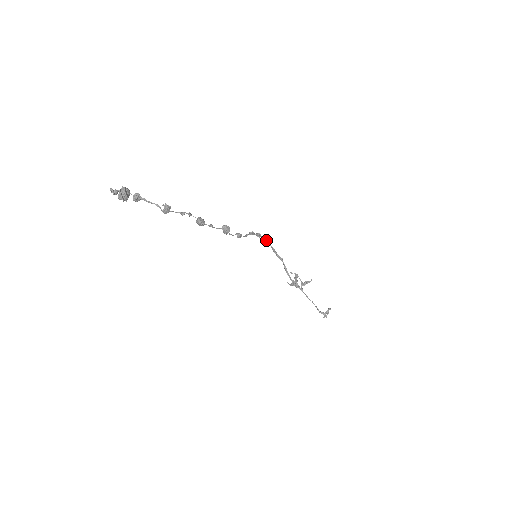
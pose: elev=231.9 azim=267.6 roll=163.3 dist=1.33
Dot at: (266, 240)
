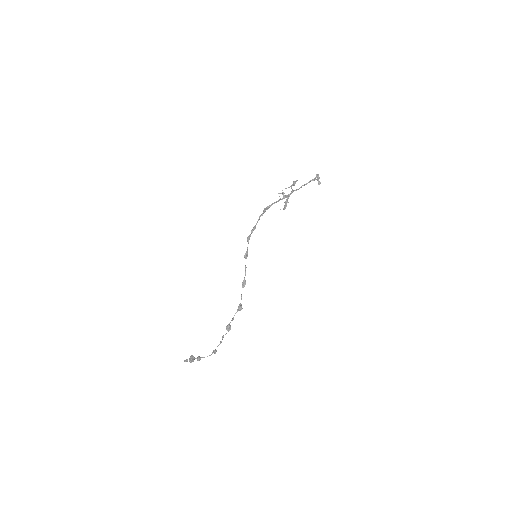
Dot at: (254, 227)
